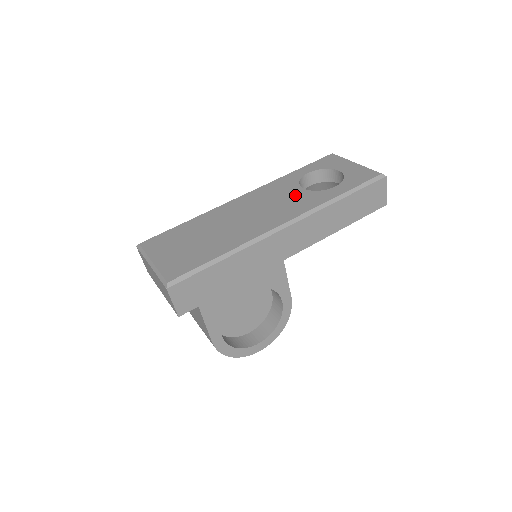
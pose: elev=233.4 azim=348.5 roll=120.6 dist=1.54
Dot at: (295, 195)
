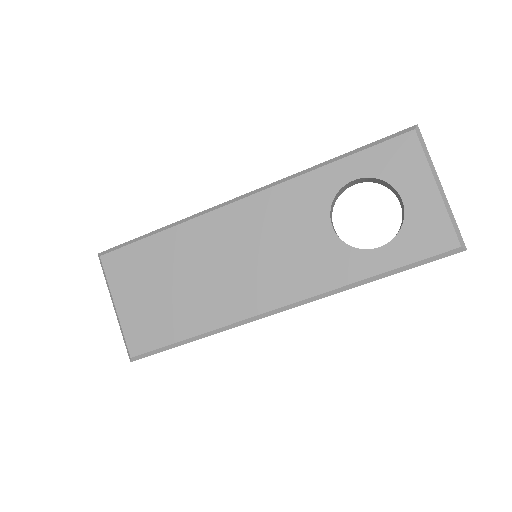
Dot at: (315, 241)
